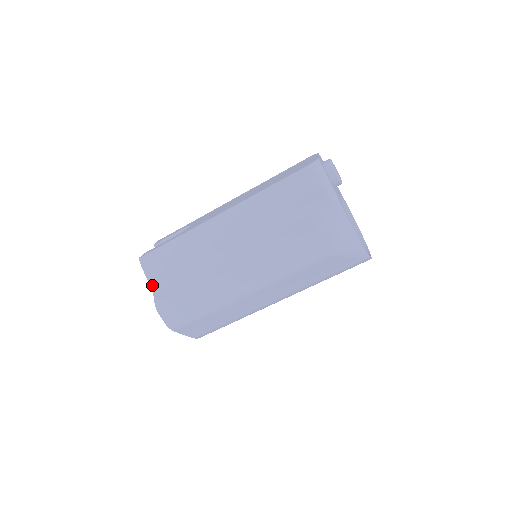
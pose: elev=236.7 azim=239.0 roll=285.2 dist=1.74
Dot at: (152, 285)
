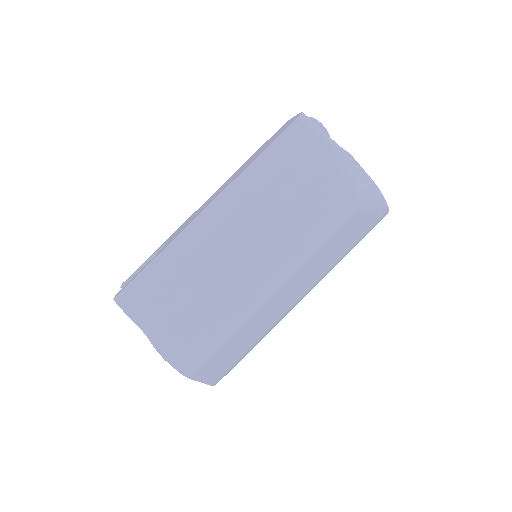
Dot at: (142, 327)
